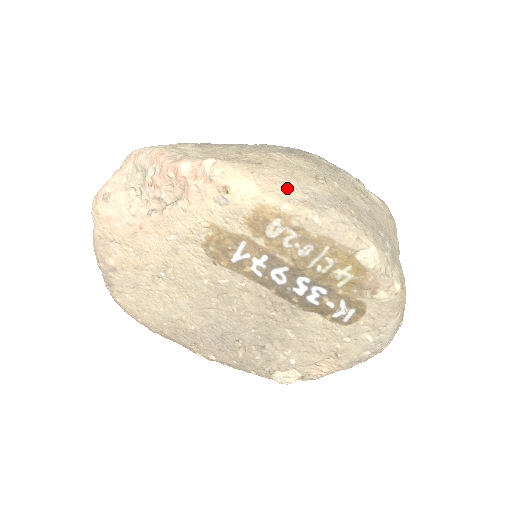
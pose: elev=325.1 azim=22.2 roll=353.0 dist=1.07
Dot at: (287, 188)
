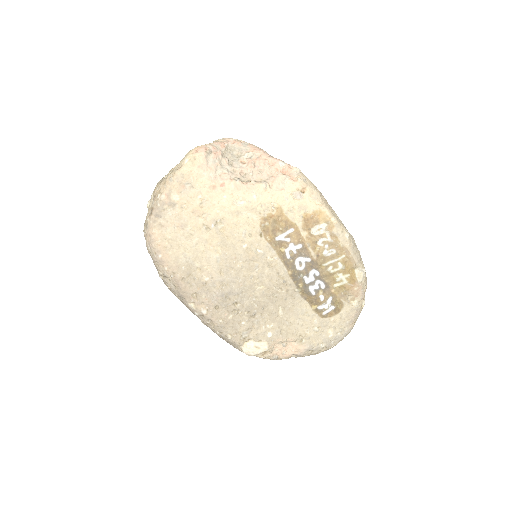
Dot at: (333, 211)
